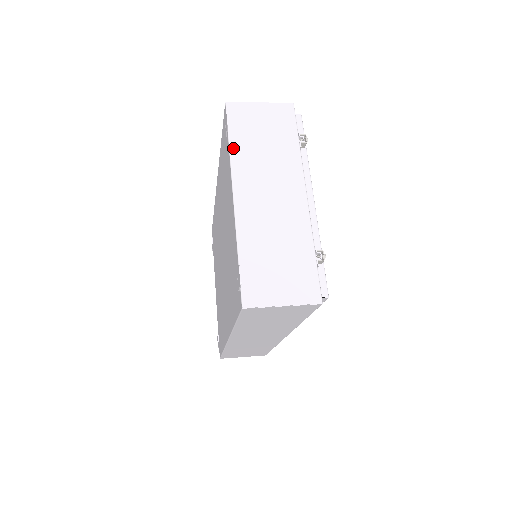
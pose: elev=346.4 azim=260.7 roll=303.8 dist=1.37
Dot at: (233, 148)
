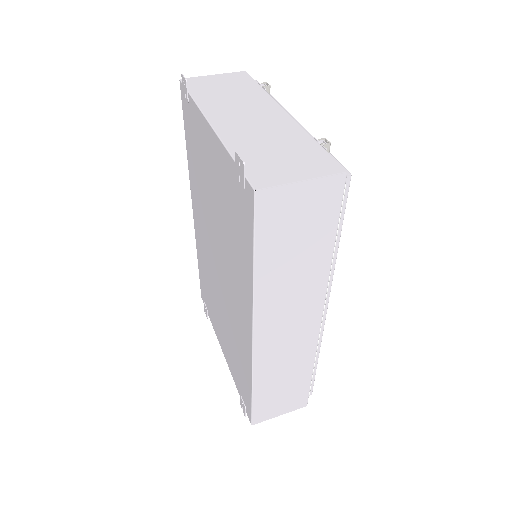
Dot at: (197, 99)
